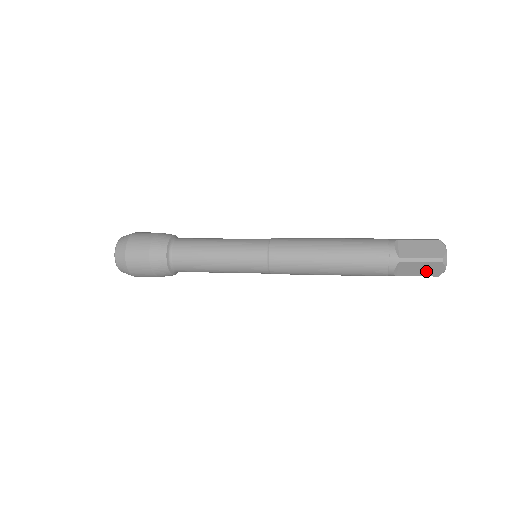
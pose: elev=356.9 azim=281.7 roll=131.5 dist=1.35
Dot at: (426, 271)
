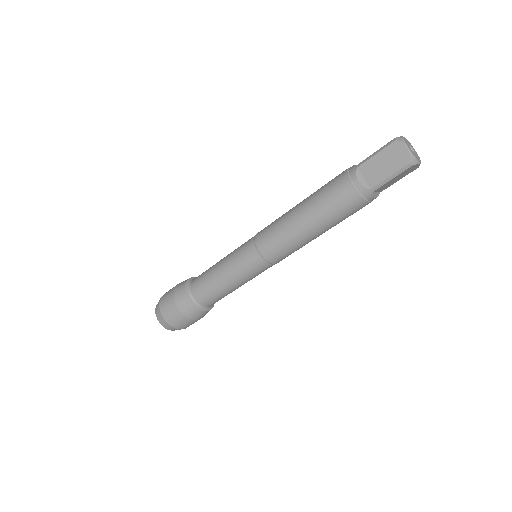
Dot at: (392, 163)
